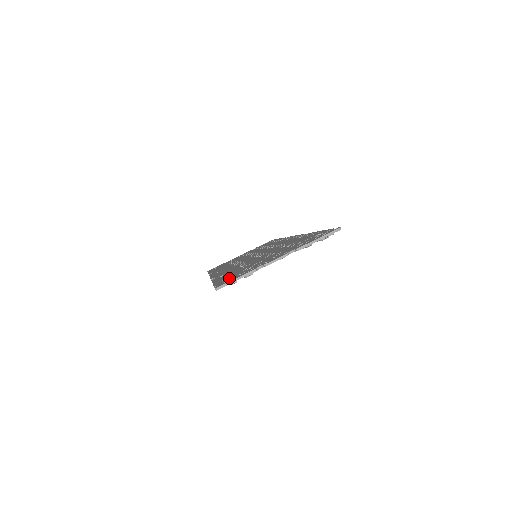
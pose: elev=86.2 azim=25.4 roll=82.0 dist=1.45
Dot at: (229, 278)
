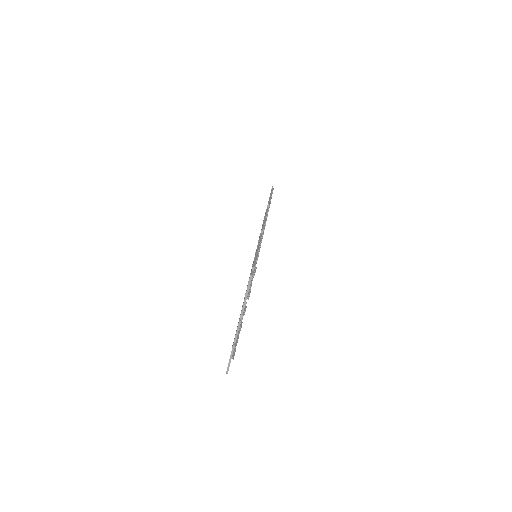
Dot at: occluded
